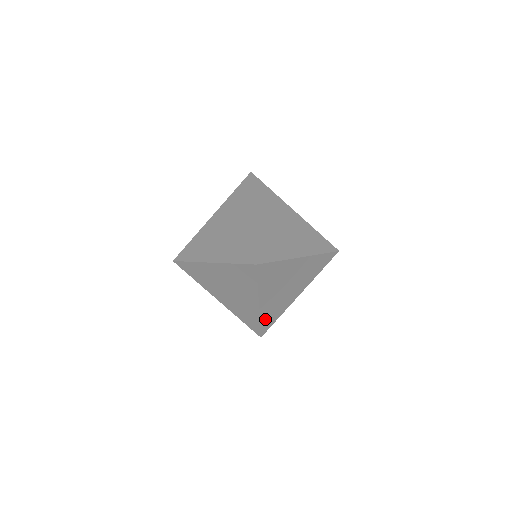
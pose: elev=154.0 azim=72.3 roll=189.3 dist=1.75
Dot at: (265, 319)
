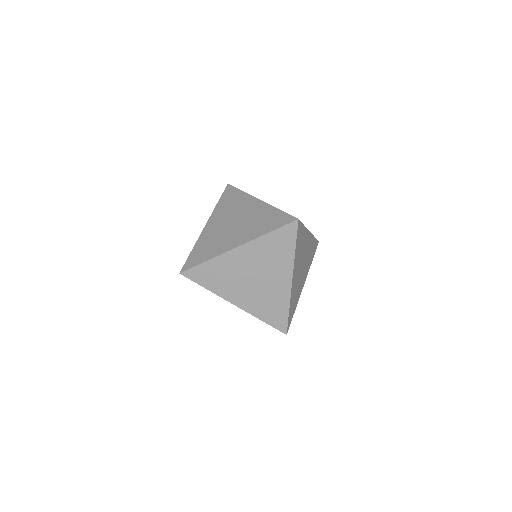
Dot at: (291, 307)
